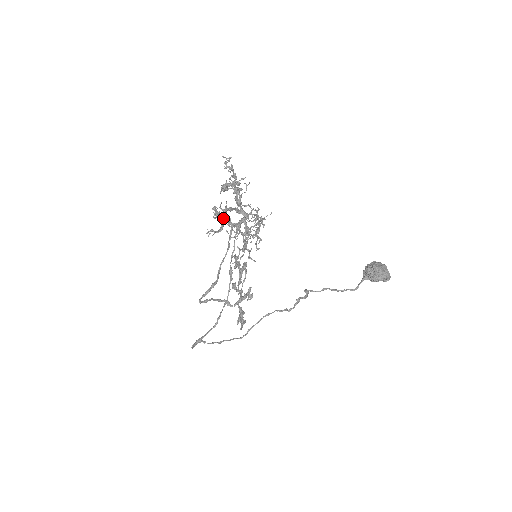
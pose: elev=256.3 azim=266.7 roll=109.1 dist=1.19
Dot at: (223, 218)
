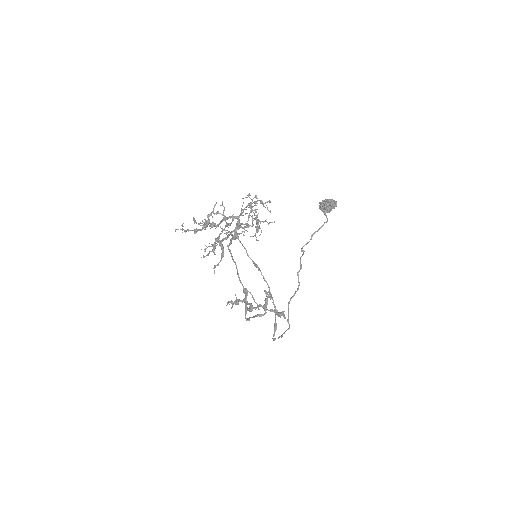
Dot at: (220, 242)
